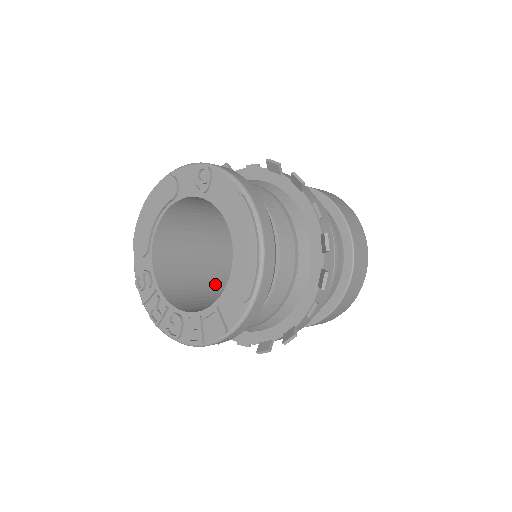
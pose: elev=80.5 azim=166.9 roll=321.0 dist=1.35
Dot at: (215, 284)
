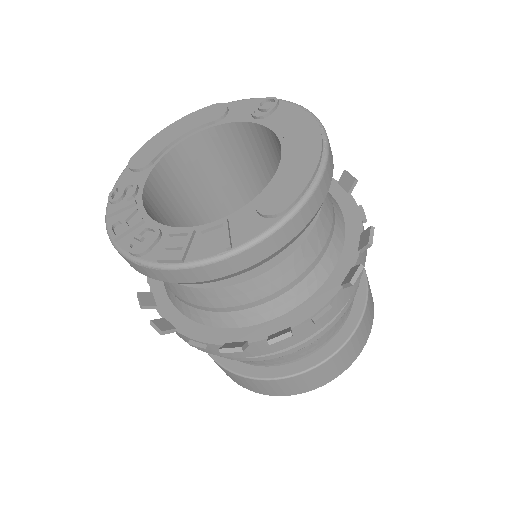
Dot at: occluded
